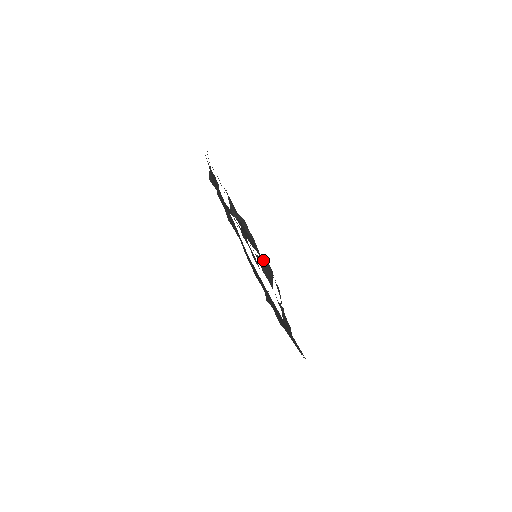
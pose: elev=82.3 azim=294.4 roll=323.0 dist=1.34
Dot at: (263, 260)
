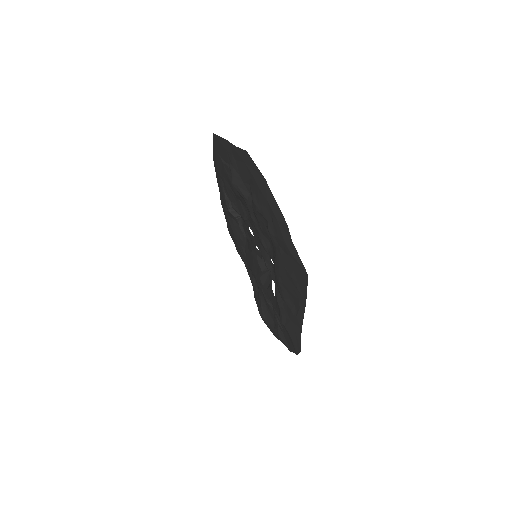
Dot at: (265, 261)
